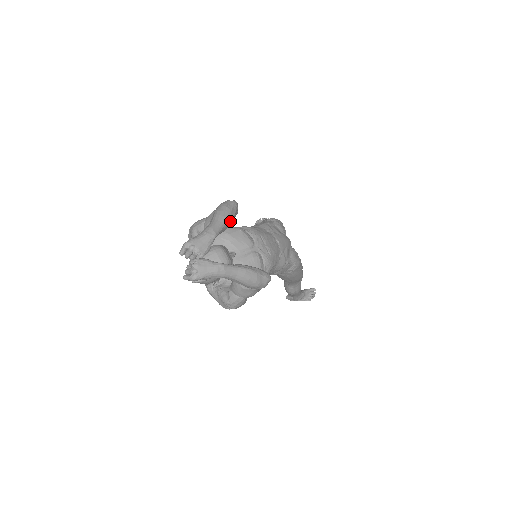
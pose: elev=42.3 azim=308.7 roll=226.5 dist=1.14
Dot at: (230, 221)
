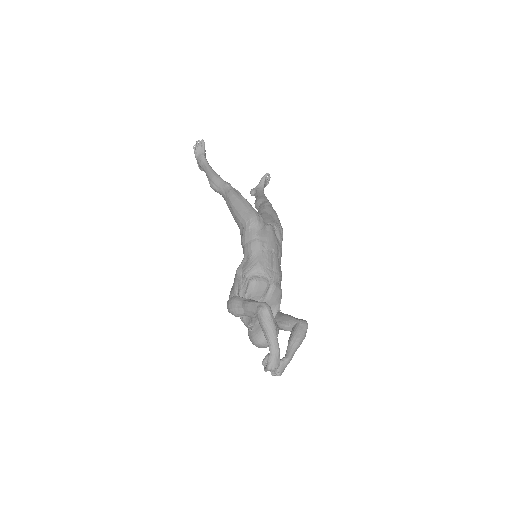
Dot at: (276, 328)
